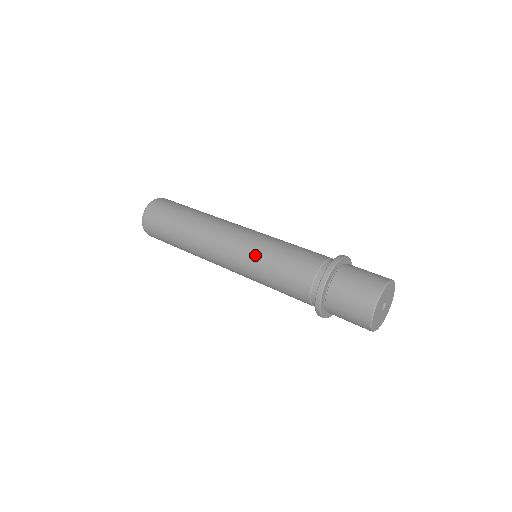
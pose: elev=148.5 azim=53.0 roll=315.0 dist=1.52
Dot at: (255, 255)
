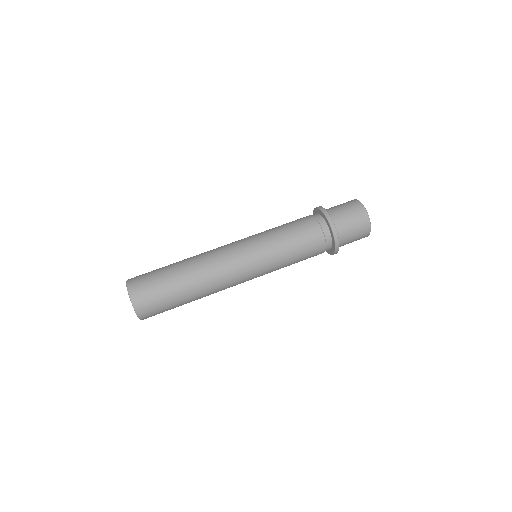
Dot at: occluded
